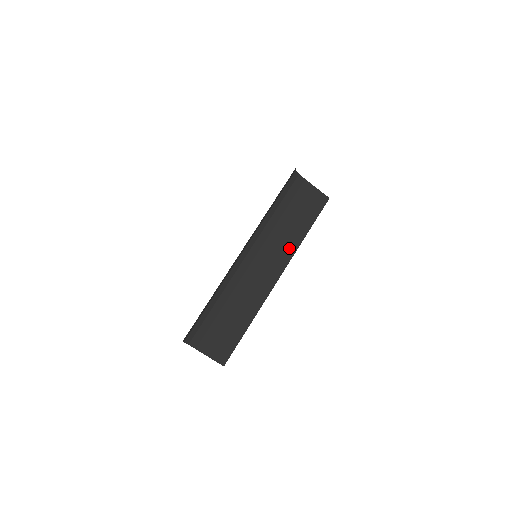
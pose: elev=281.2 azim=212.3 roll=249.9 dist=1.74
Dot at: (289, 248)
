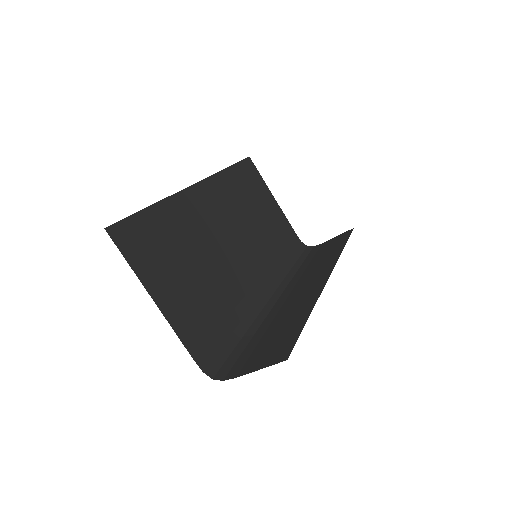
Dot at: (330, 262)
